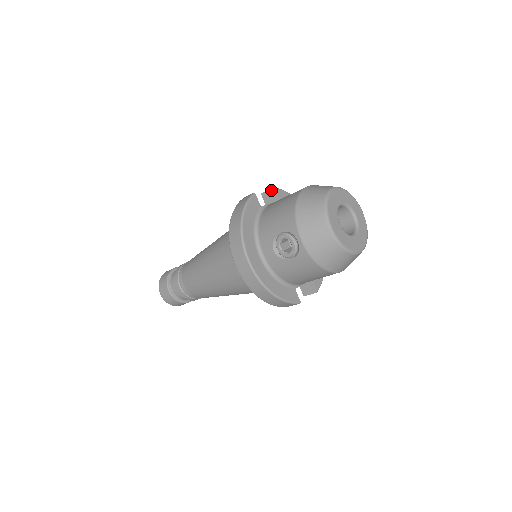
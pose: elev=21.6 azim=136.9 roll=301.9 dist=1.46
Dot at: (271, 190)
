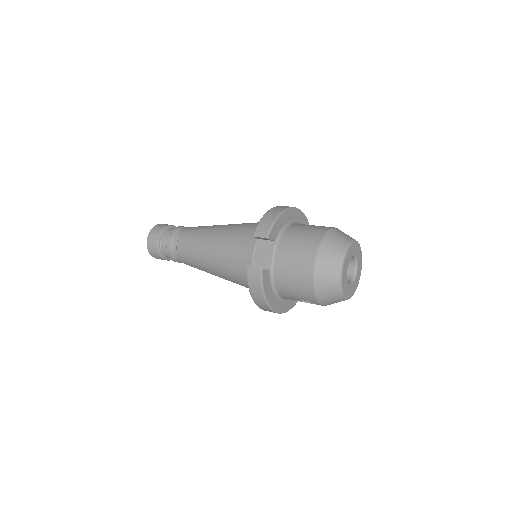
Dot at: (264, 238)
